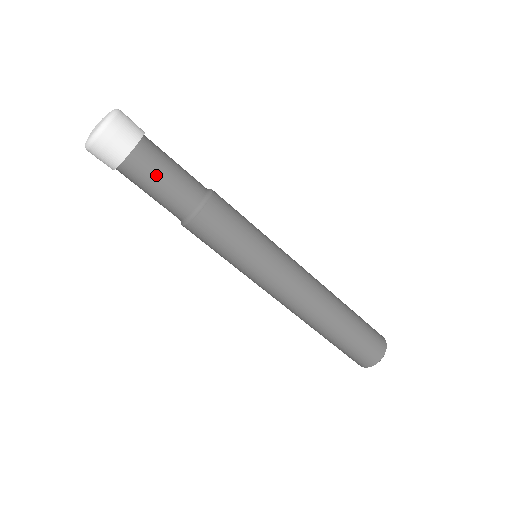
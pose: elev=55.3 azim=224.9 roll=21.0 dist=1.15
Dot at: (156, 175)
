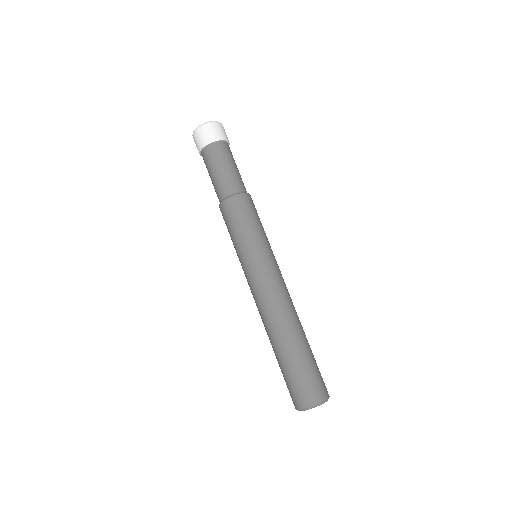
Dot at: (234, 161)
